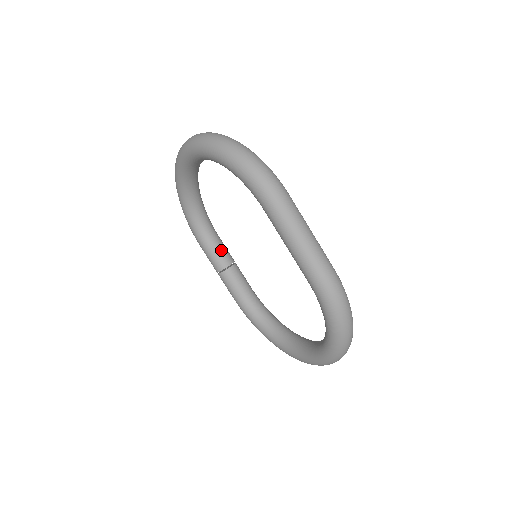
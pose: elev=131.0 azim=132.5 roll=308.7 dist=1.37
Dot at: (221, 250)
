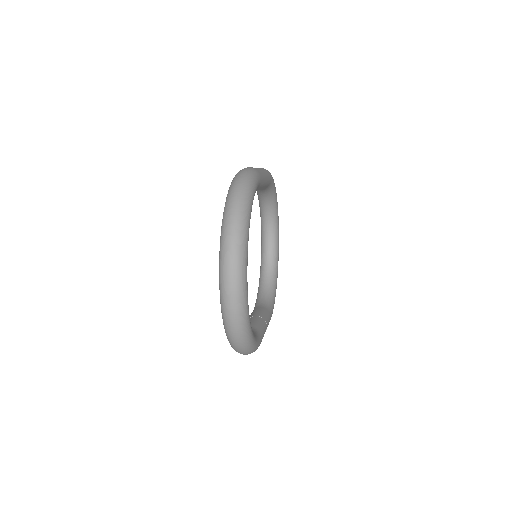
Dot at: (260, 311)
